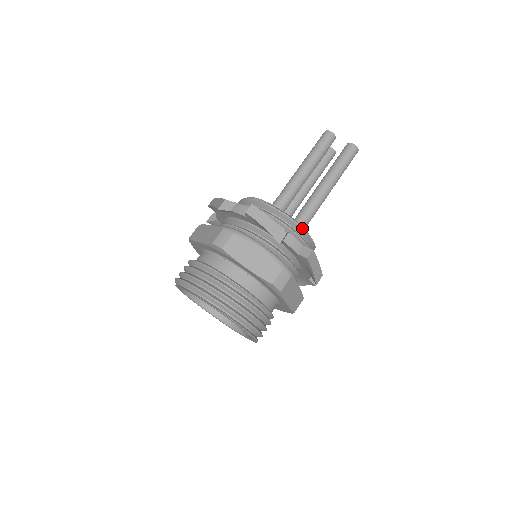
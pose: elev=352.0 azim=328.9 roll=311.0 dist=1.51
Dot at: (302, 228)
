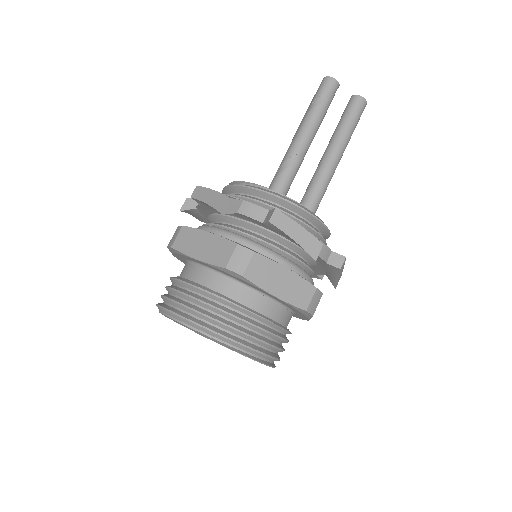
Dot at: (324, 225)
